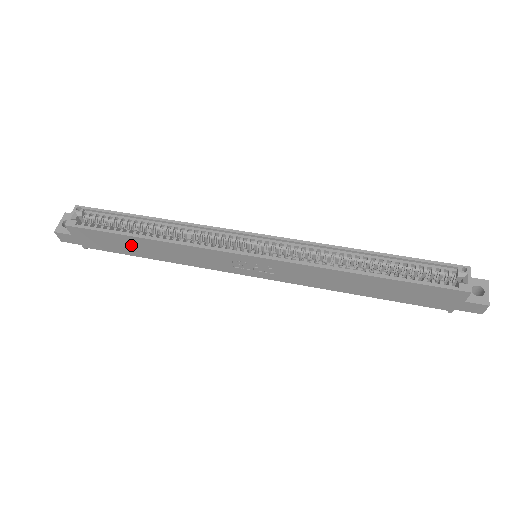
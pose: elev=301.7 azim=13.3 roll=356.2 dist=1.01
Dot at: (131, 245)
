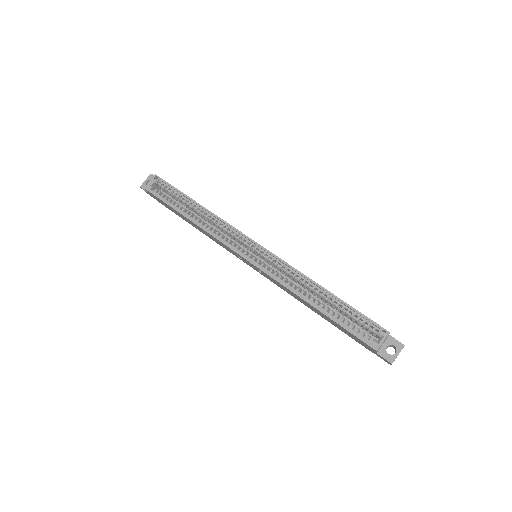
Dot at: (181, 216)
